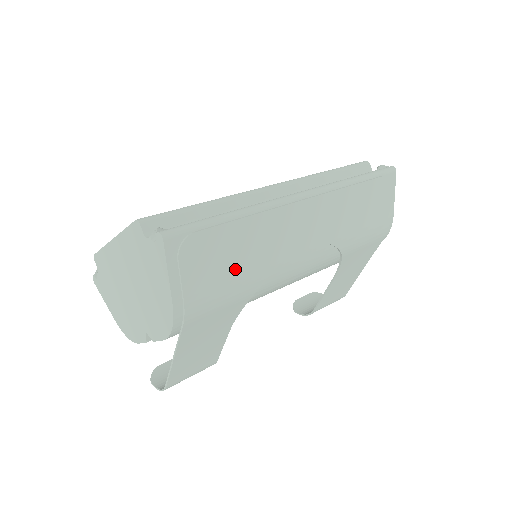
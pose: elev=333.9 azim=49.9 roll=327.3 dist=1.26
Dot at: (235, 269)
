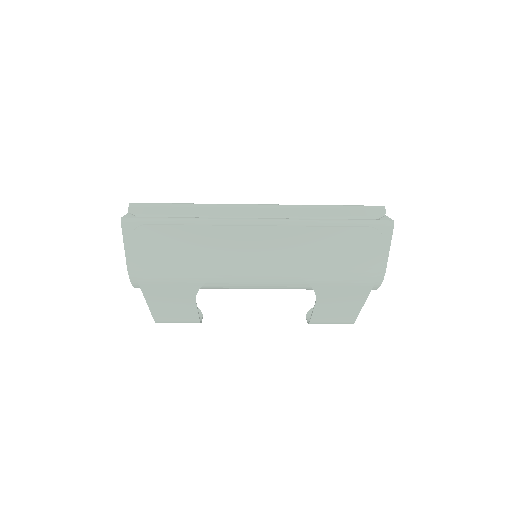
Dot at: (181, 260)
